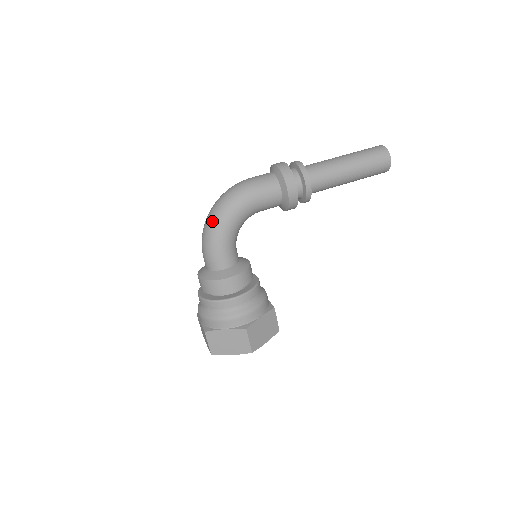
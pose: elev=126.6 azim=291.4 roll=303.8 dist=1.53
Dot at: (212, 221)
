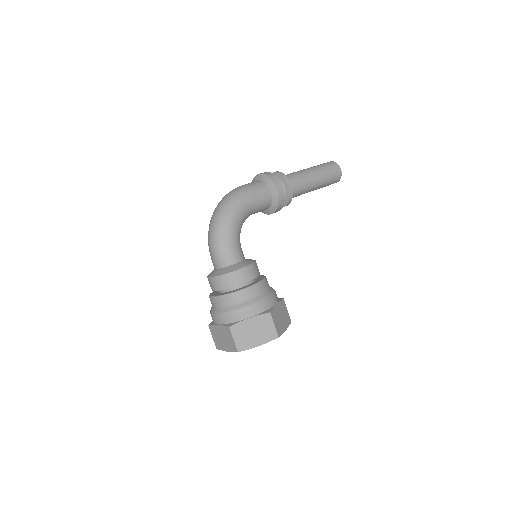
Dot at: (219, 220)
